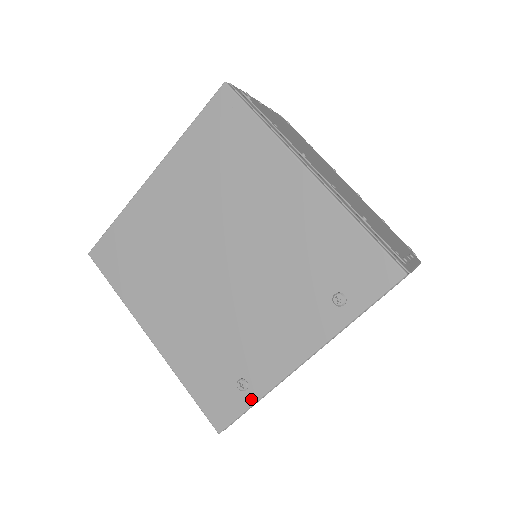
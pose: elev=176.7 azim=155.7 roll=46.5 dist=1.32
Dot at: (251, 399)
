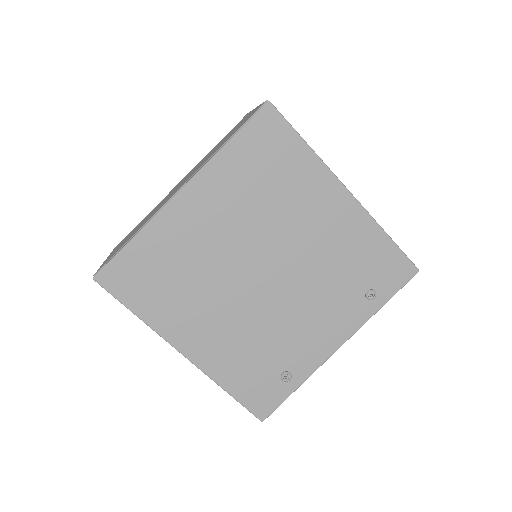
Dot at: (294, 386)
